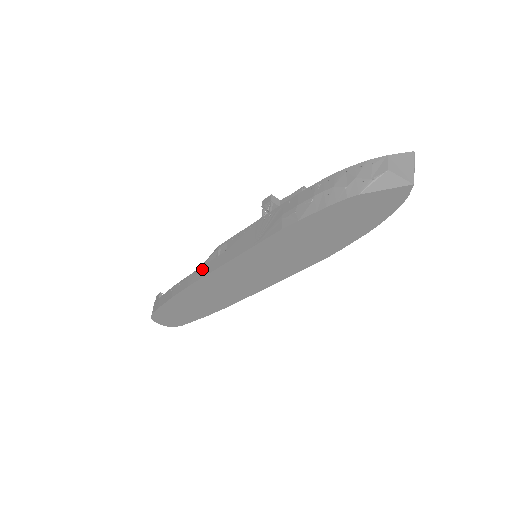
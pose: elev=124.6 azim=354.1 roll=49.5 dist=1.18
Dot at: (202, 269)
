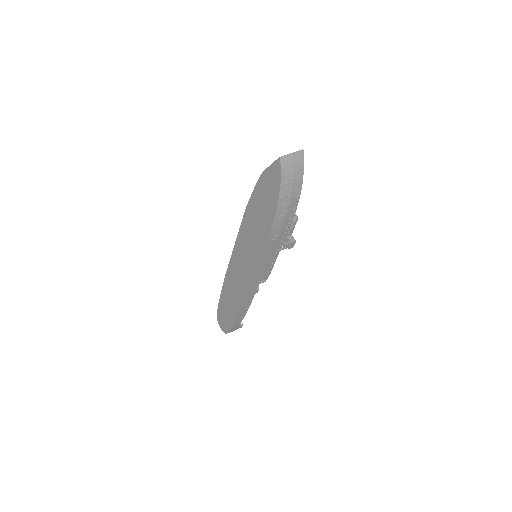
Dot at: occluded
